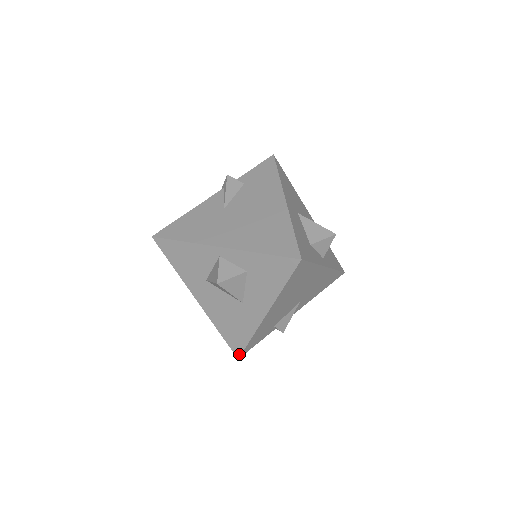
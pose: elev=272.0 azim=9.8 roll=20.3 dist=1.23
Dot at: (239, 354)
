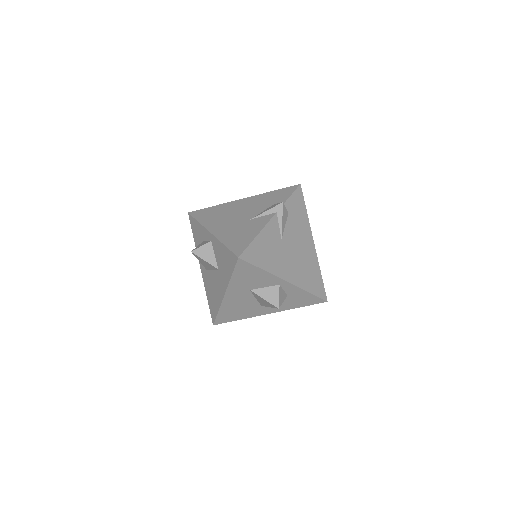
Dot at: occluded
